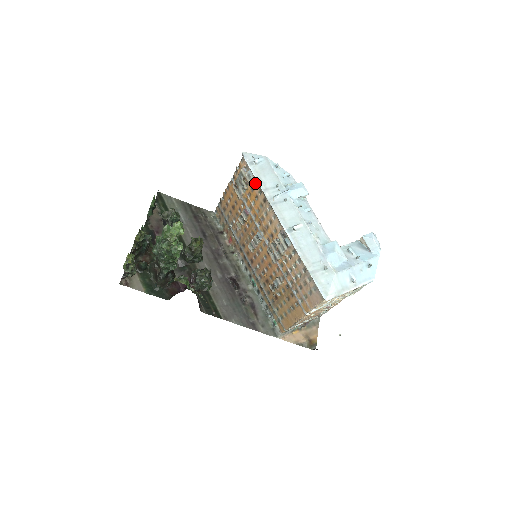
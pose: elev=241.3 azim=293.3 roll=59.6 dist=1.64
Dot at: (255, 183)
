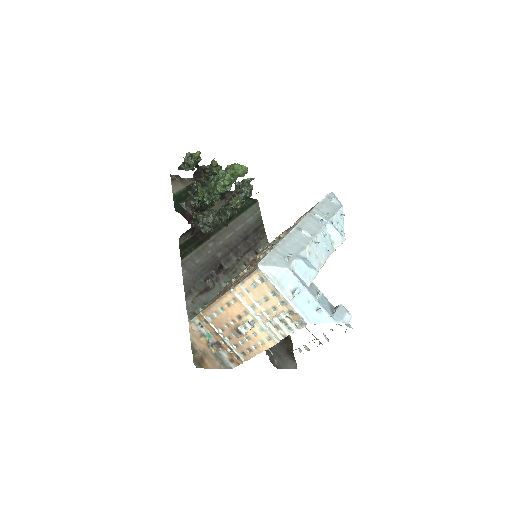
Dot at: occluded
